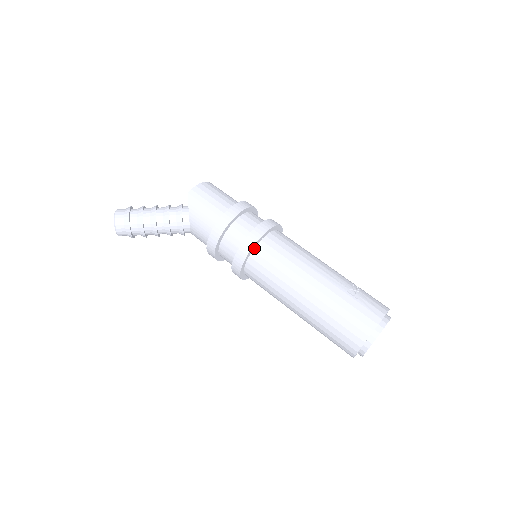
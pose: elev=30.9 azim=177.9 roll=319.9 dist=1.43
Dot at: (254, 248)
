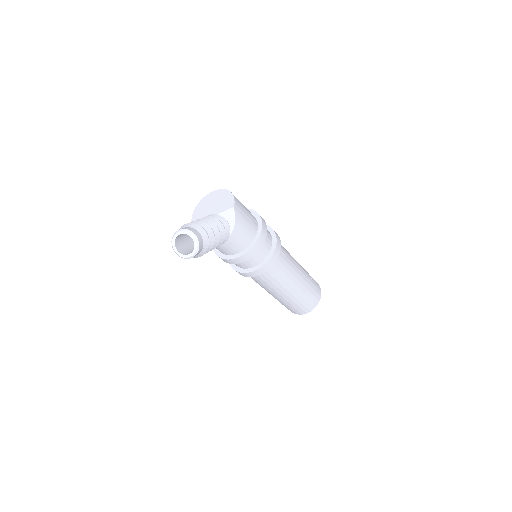
Dot at: occluded
